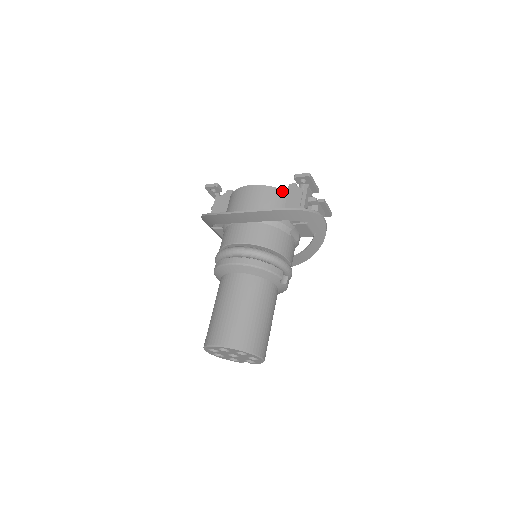
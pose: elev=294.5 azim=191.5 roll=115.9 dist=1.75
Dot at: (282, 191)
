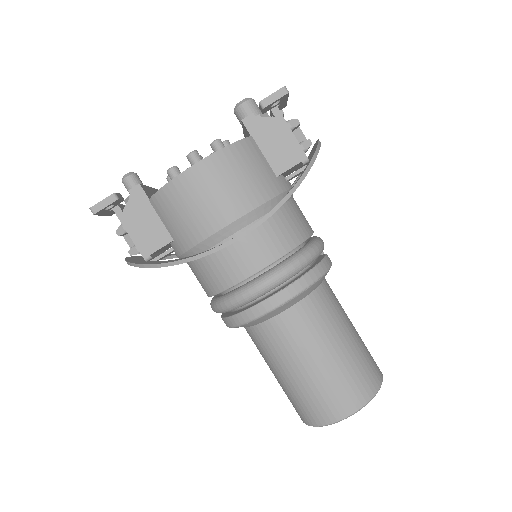
Dot at: (247, 140)
